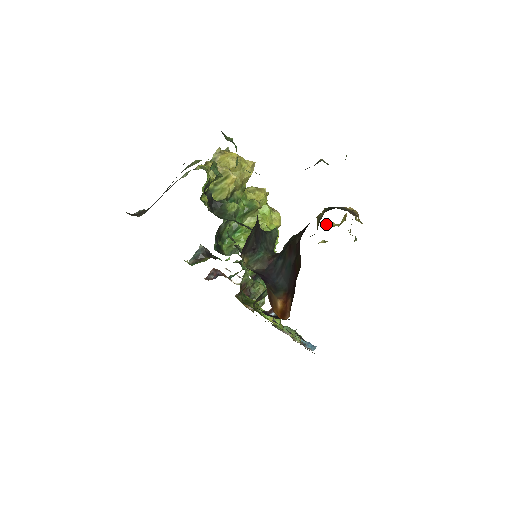
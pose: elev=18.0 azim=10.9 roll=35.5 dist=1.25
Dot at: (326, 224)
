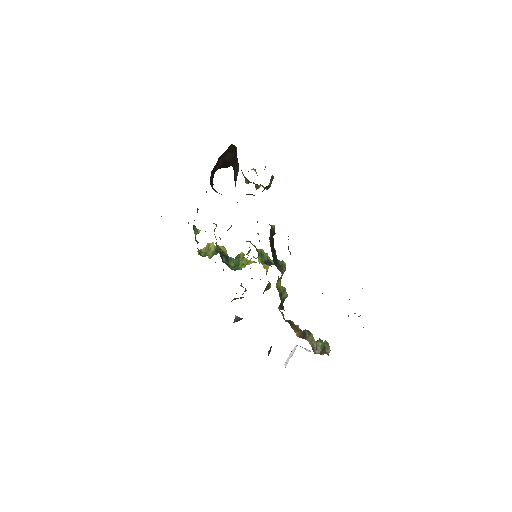
Dot at: occluded
